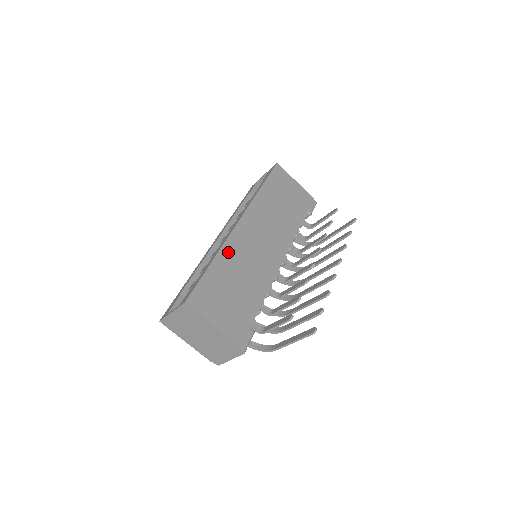
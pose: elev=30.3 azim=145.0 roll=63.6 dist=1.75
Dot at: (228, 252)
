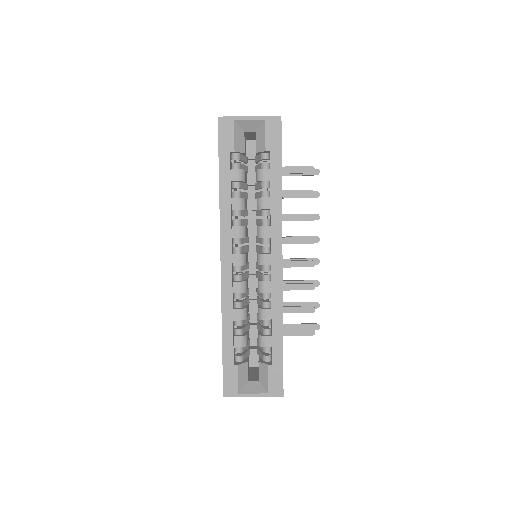
Dot at: occluded
